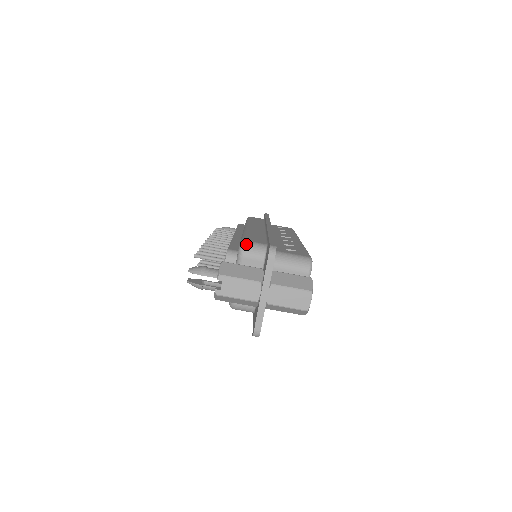
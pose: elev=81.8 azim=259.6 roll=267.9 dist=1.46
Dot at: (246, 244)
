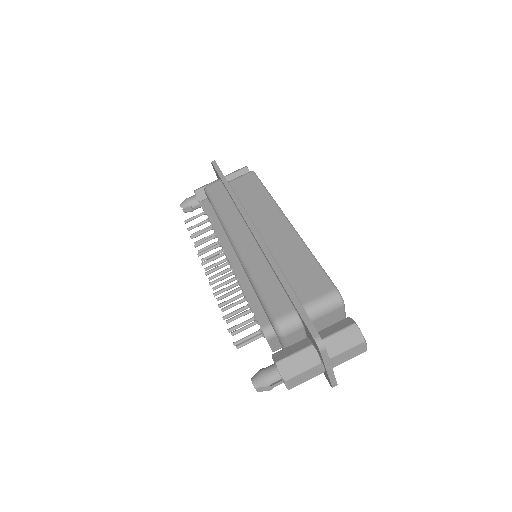
Dot at: (280, 325)
